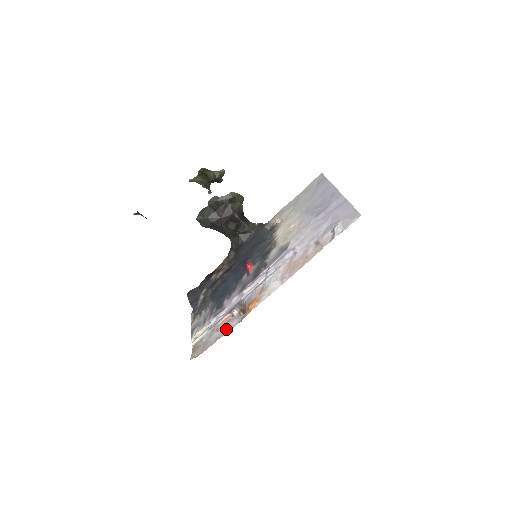
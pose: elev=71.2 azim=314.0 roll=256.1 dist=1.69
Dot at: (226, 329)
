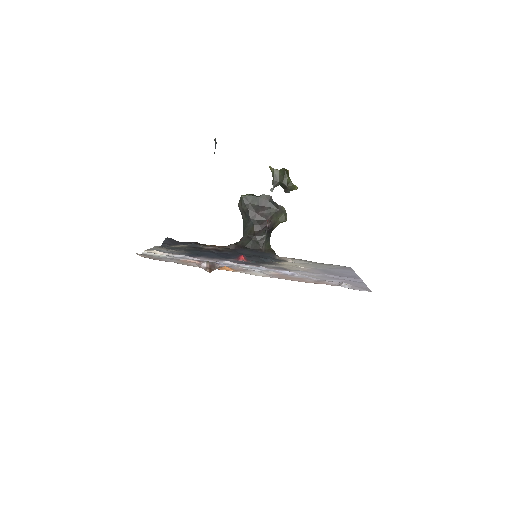
Dot at: (187, 264)
